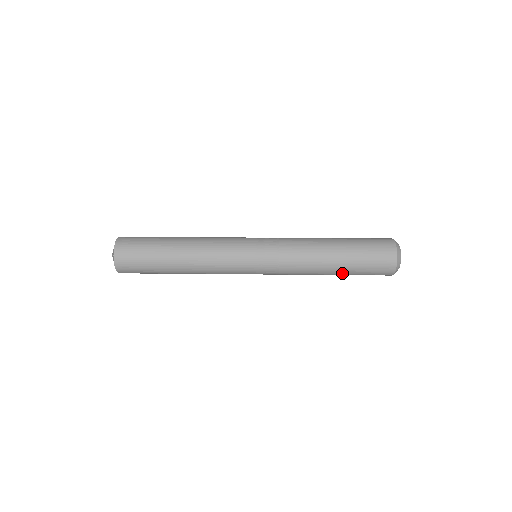
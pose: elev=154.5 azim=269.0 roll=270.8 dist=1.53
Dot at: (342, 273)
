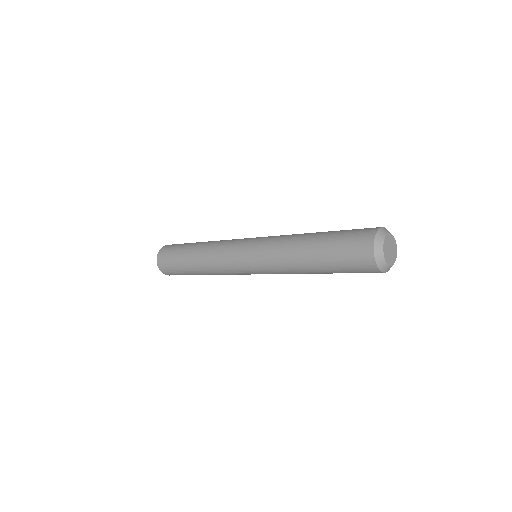
Dot at: (324, 270)
